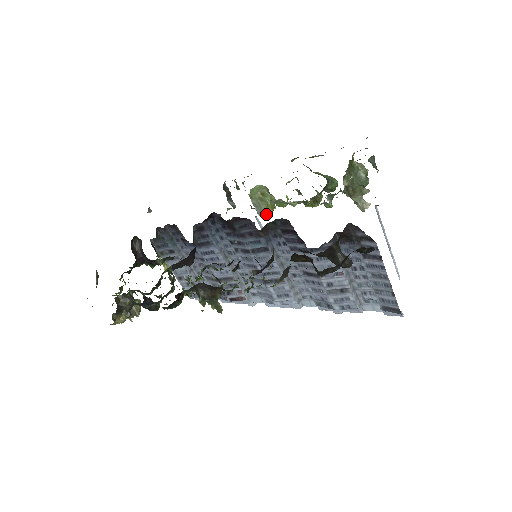
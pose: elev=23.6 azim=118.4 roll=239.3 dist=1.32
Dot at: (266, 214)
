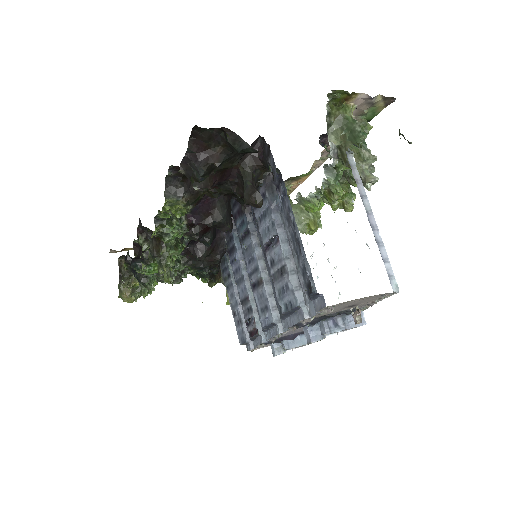
Dot at: (305, 230)
